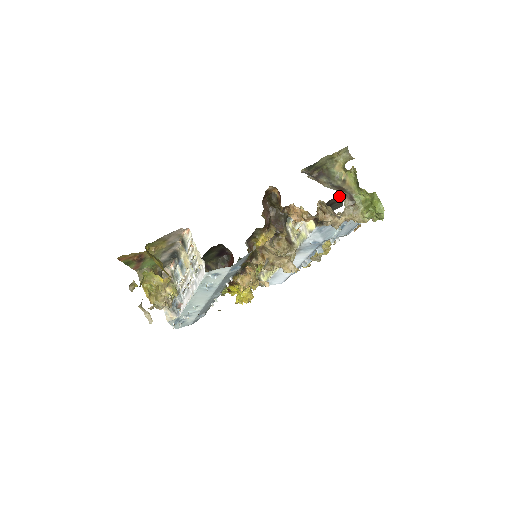
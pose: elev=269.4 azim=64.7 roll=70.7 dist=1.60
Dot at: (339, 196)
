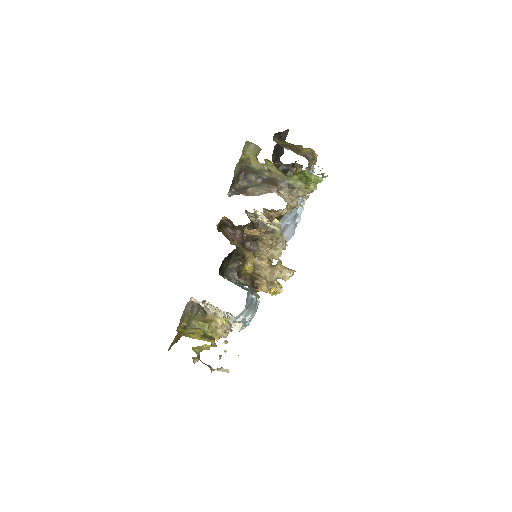
Dot at: occluded
